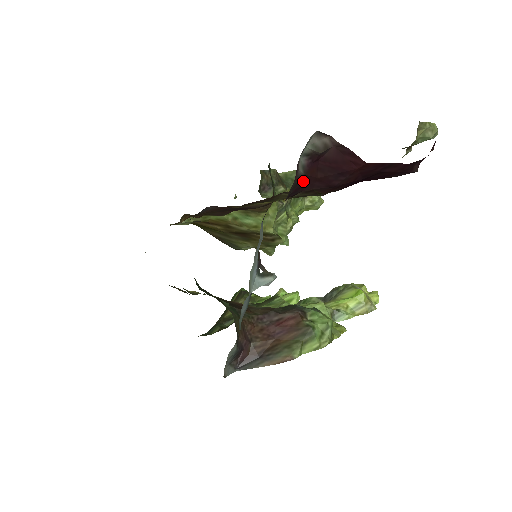
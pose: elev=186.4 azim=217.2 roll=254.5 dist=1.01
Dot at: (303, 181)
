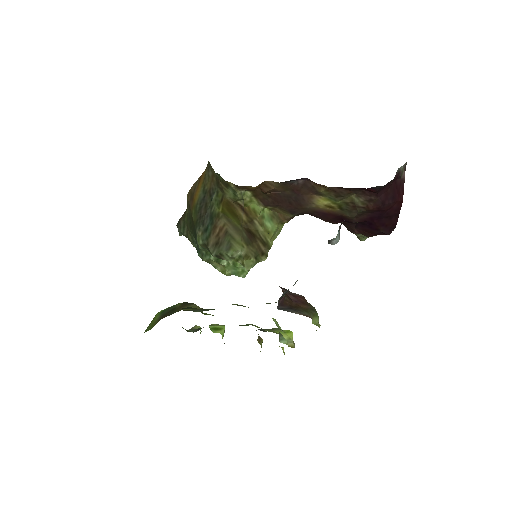
Dot at: (387, 185)
